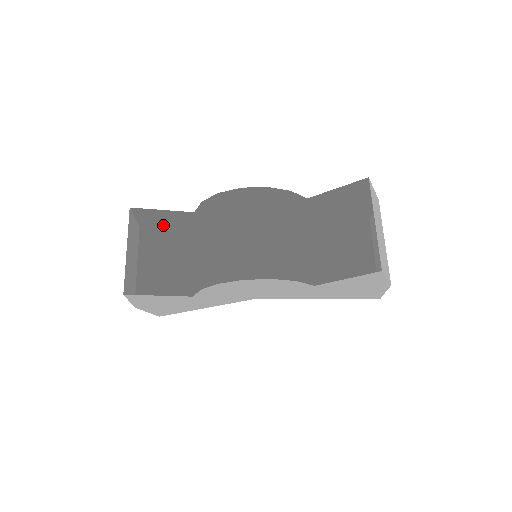
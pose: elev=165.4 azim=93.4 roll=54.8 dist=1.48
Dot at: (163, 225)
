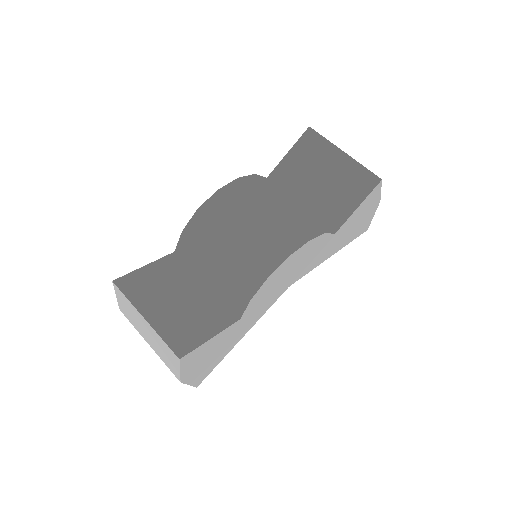
Dot at: (143, 291)
